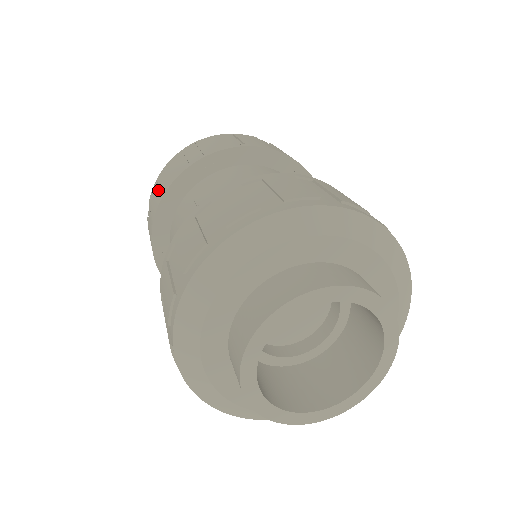
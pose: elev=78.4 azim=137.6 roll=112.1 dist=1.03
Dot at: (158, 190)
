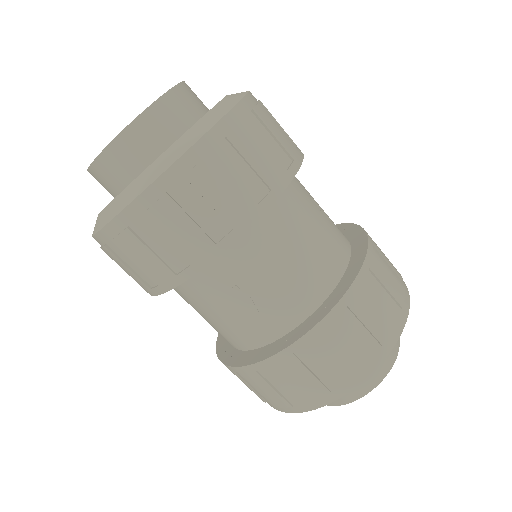
Dot at: (156, 257)
